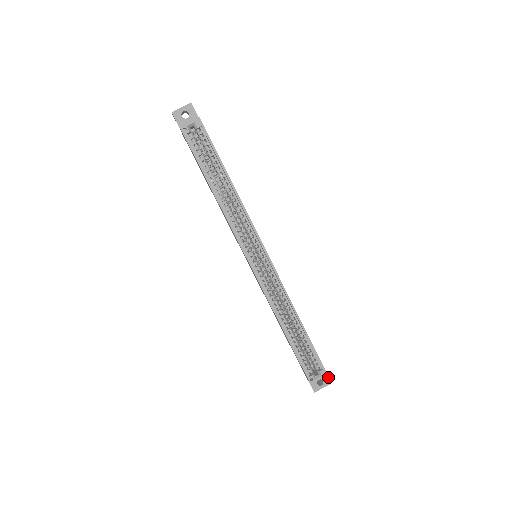
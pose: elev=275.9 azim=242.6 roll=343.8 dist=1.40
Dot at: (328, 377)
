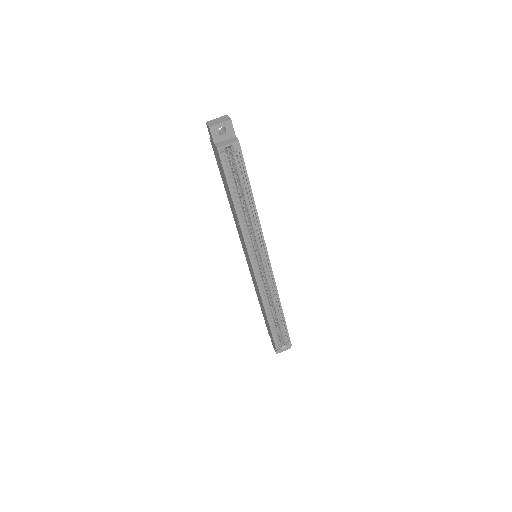
Dot at: occluded
